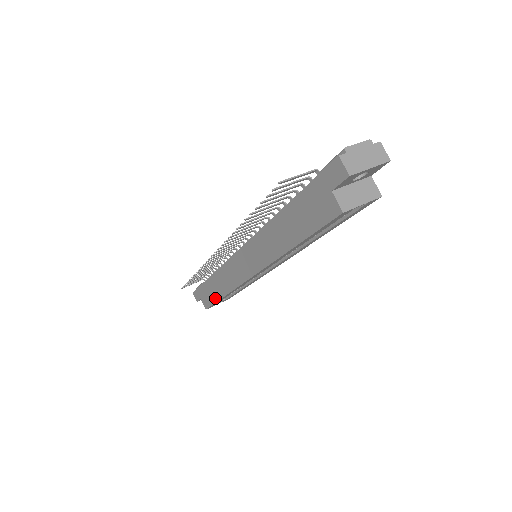
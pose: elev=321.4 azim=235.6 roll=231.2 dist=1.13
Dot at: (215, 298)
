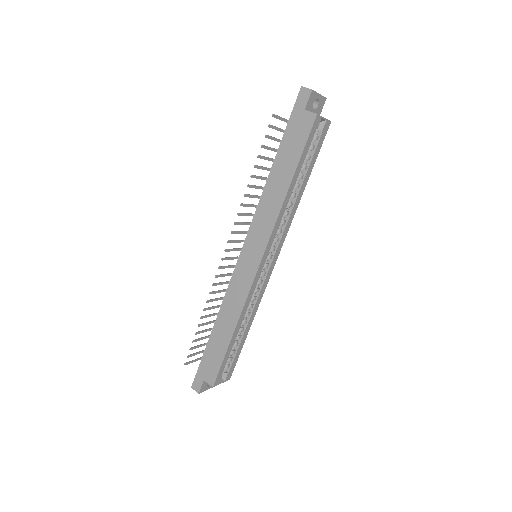
Dot at: (224, 349)
